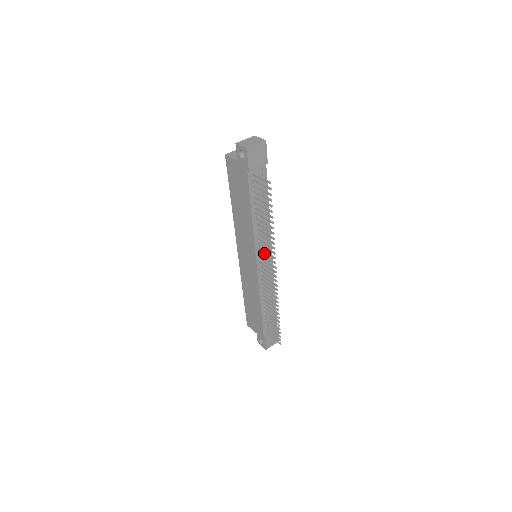
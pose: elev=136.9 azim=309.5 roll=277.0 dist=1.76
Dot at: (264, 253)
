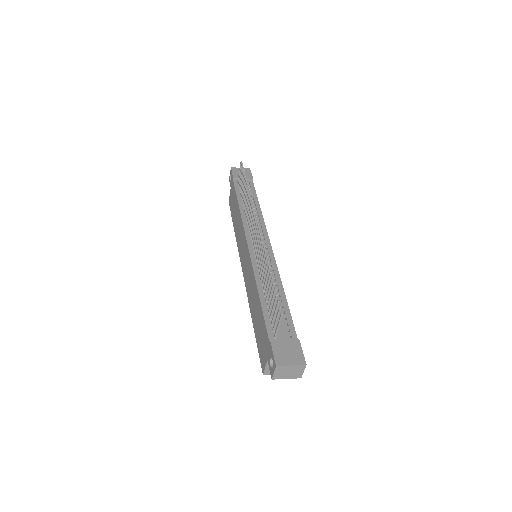
Dot at: occluded
